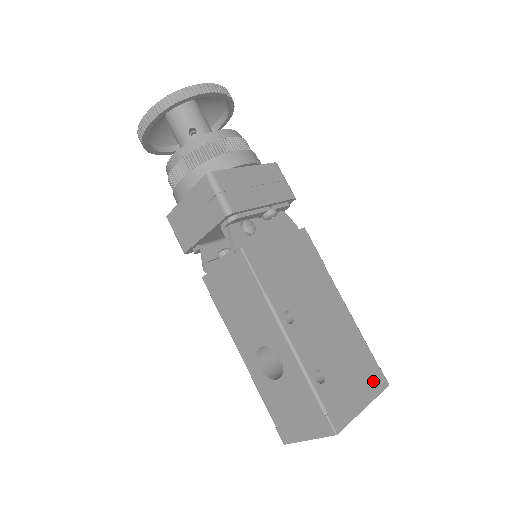
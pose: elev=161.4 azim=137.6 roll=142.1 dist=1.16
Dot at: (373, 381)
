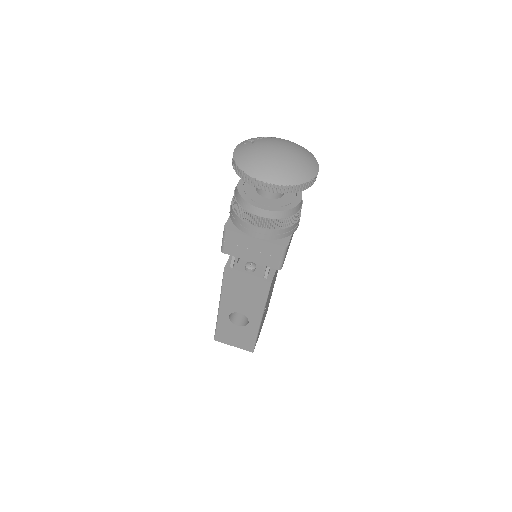
Dot at: occluded
